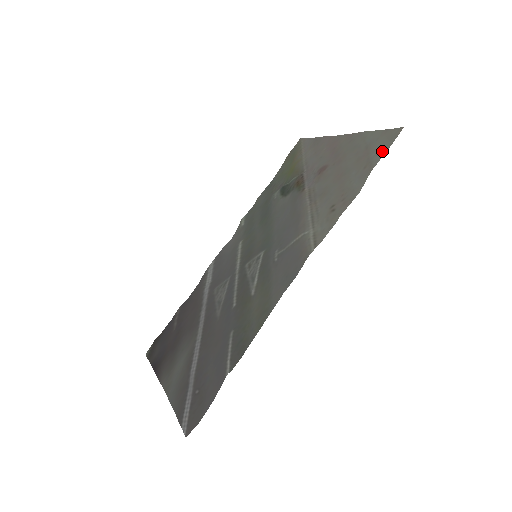
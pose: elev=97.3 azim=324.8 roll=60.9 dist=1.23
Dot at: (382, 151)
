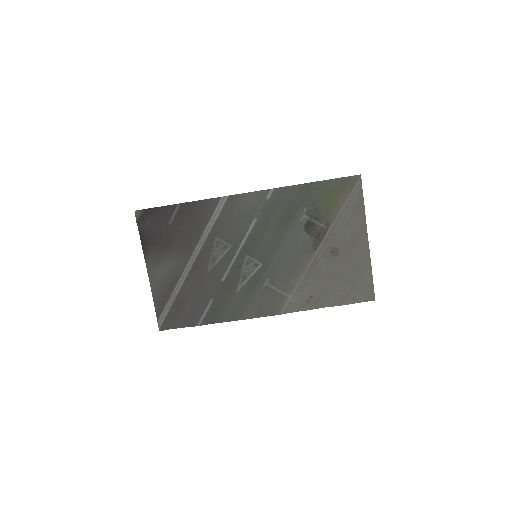
Dot at: (356, 300)
